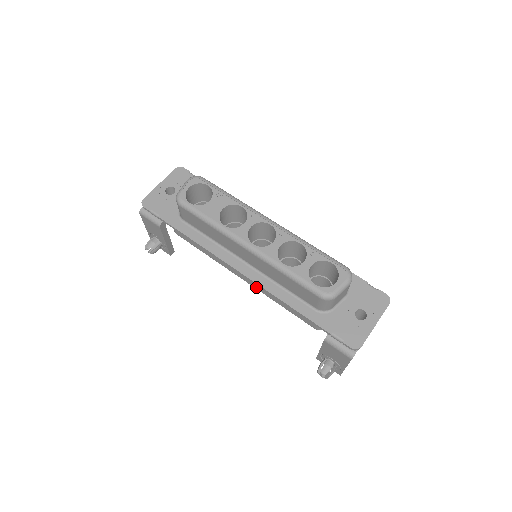
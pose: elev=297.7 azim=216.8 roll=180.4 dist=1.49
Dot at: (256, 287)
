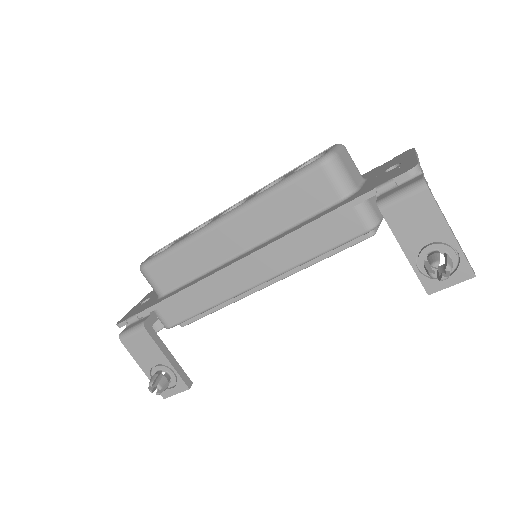
Dot at: (274, 270)
